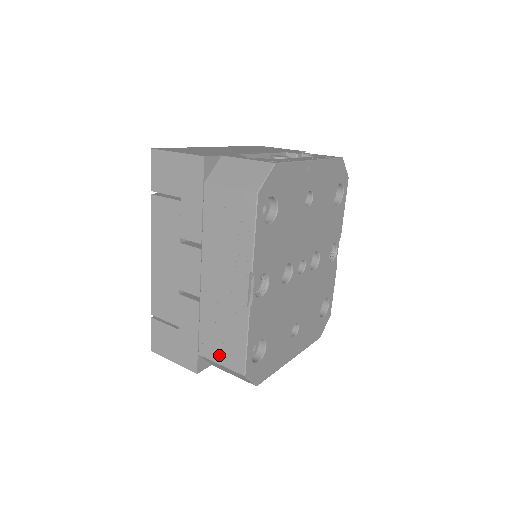
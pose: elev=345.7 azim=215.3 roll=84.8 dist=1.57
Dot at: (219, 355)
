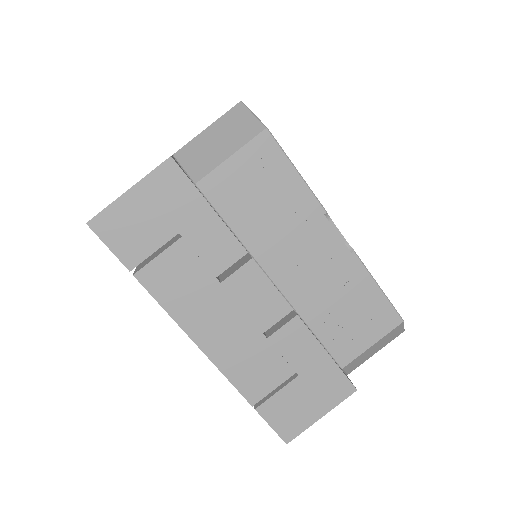
Dot at: (363, 338)
